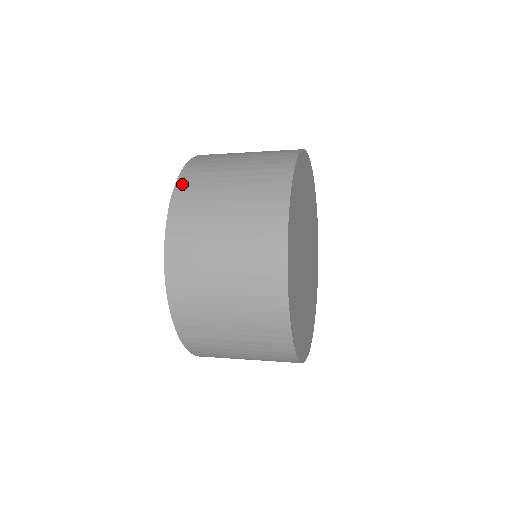
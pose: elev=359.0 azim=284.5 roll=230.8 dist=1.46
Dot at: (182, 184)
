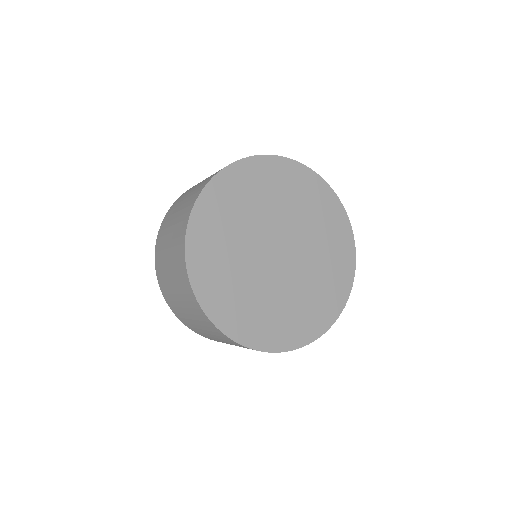
Dot at: (160, 230)
